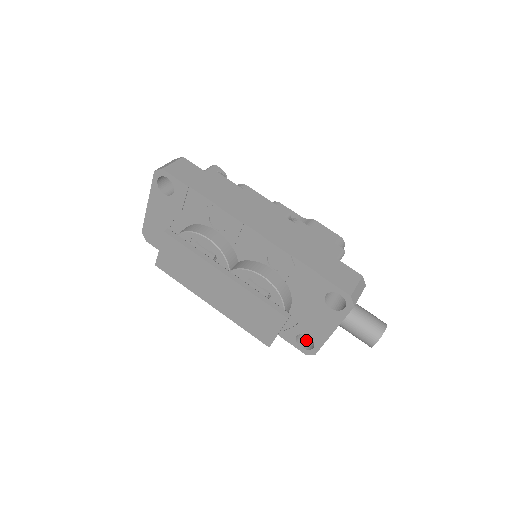
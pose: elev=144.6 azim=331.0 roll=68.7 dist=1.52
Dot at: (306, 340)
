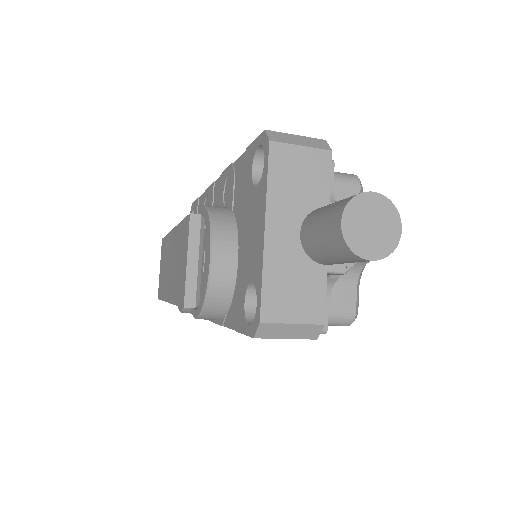
Dot at: occluded
